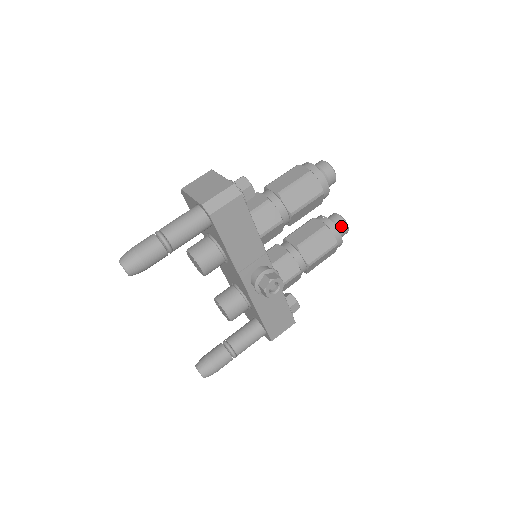
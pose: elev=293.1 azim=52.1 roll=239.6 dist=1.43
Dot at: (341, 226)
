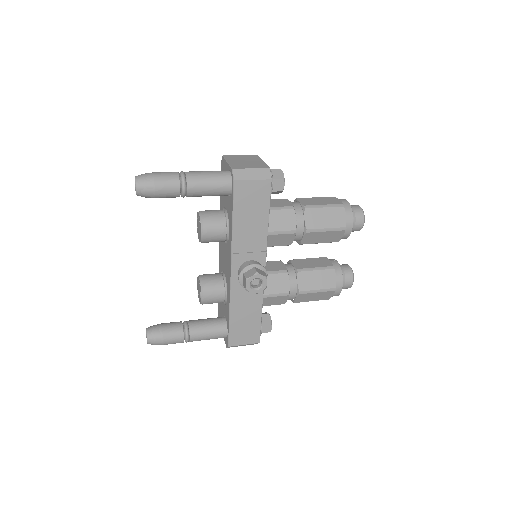
Dot at: (347, 277)
